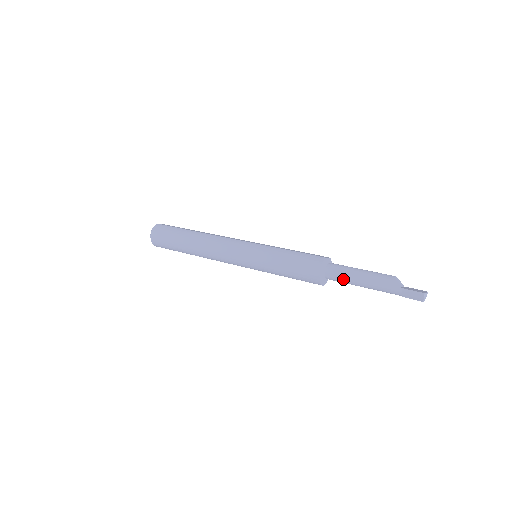
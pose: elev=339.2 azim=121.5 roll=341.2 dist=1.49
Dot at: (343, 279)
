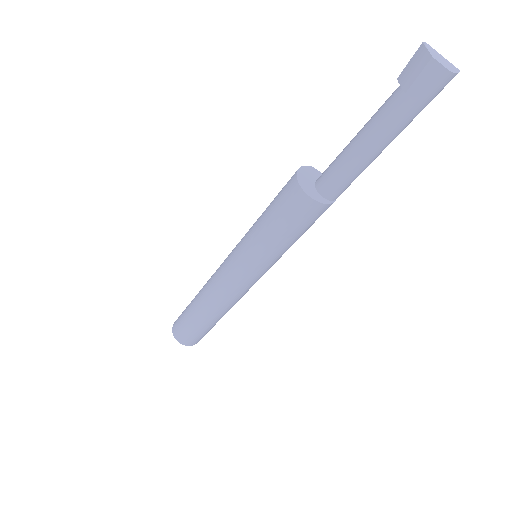
Dot at: (334, 167)
